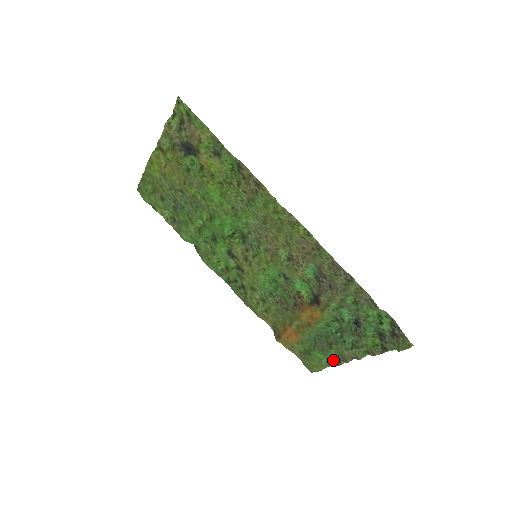
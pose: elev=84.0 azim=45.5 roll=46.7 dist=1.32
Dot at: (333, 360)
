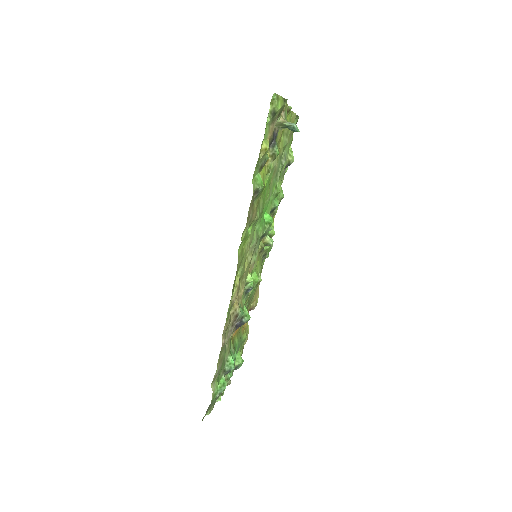
Dot at: (235, 366)
